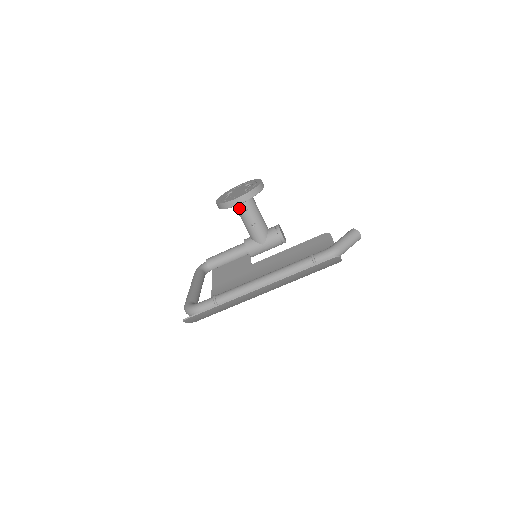
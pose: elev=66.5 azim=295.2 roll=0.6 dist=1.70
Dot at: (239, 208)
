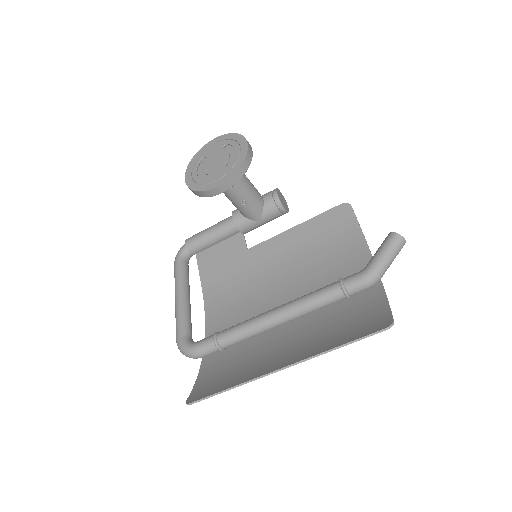
Dot at: occluded
